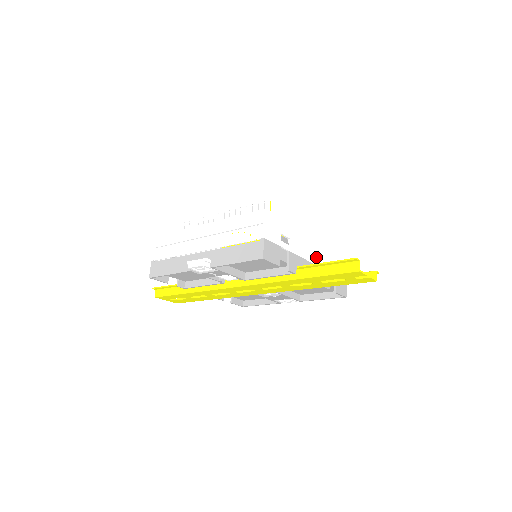
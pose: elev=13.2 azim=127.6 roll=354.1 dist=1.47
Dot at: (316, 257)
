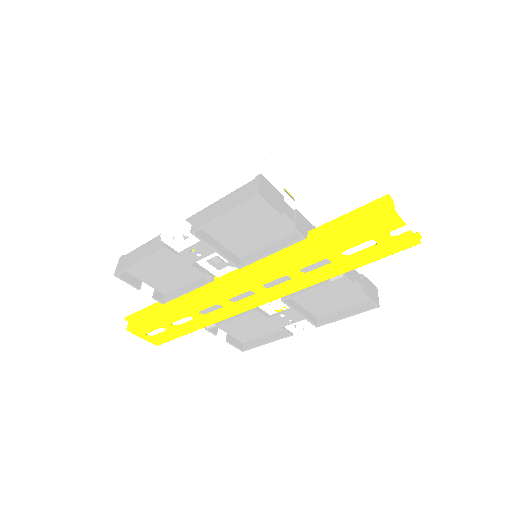
Dot at: occluded
